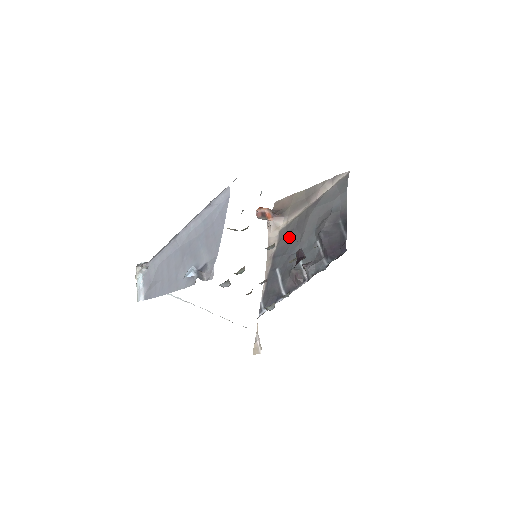
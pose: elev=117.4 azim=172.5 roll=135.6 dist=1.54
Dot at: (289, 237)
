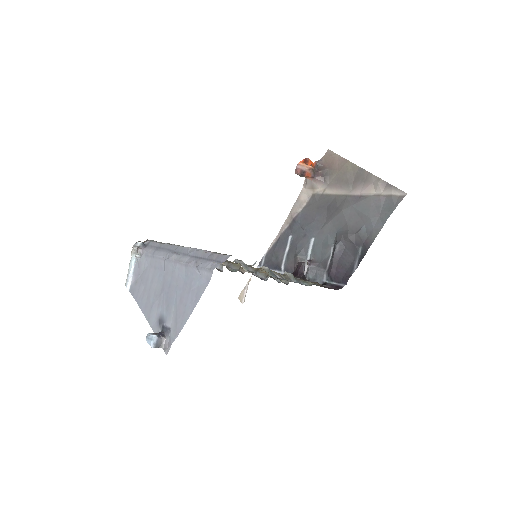
Dot at: (316, 212)
